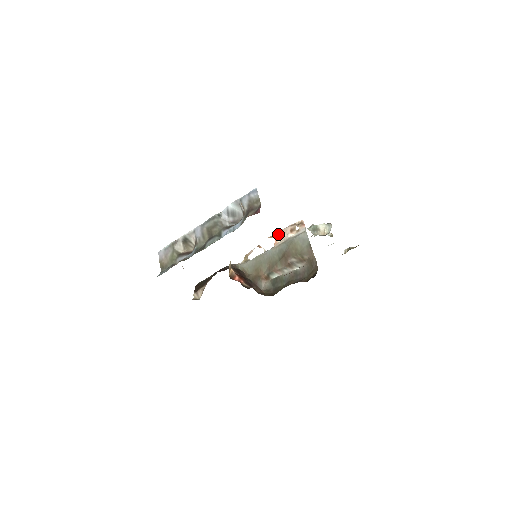
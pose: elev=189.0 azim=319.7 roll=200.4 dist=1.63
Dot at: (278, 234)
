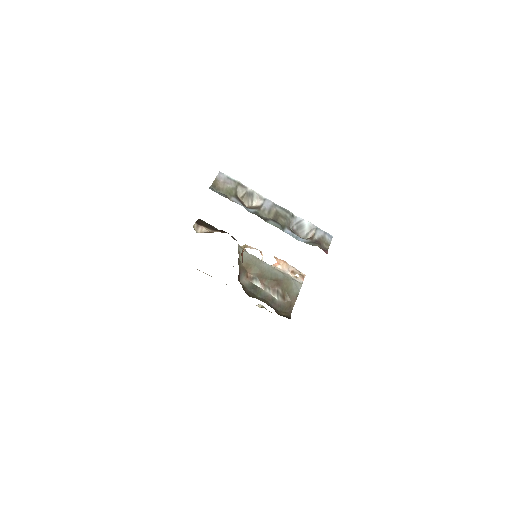
Dot at: (283, 263)
